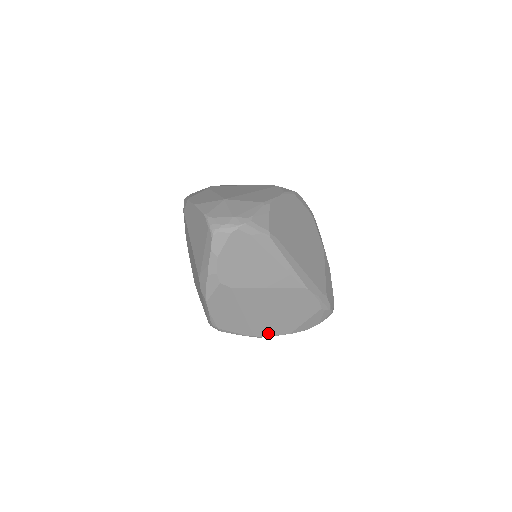
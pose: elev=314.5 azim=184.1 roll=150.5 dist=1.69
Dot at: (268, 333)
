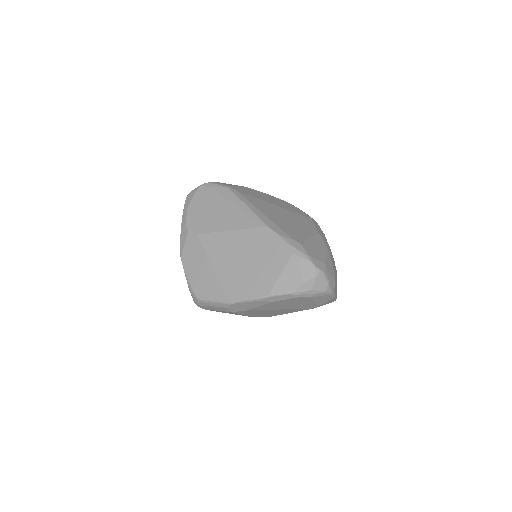
Dot at: (242, 295)
